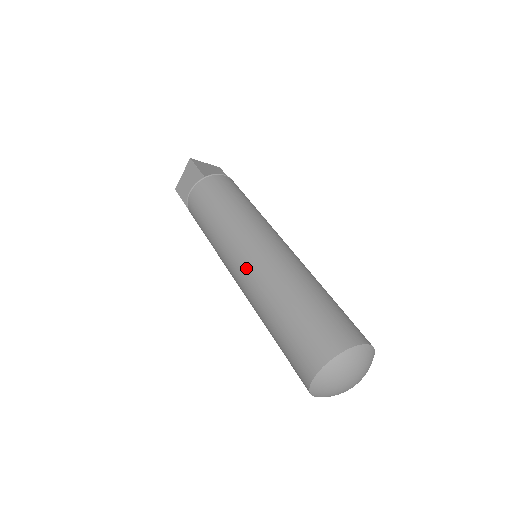
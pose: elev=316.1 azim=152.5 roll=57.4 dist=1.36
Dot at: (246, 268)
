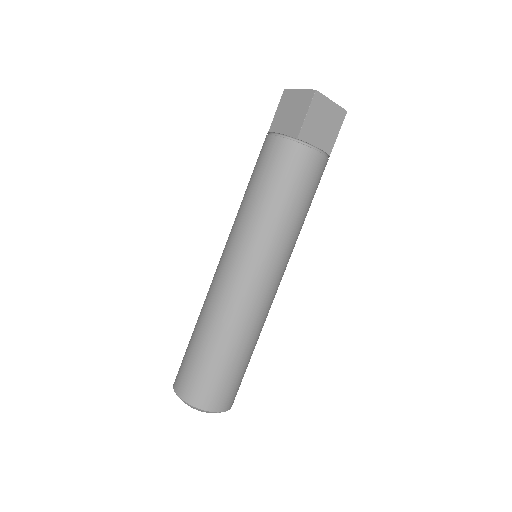
Dot at: (222, 278)
